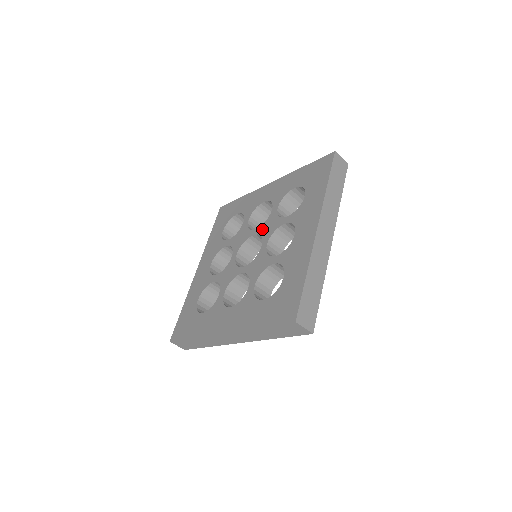
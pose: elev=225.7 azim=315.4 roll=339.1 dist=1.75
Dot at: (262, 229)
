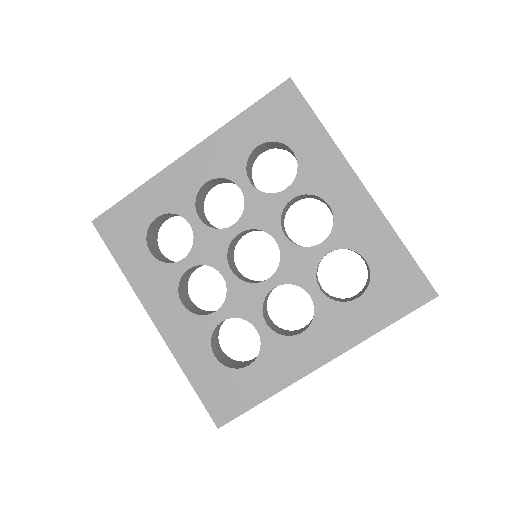
Dot at: (289, 253)
